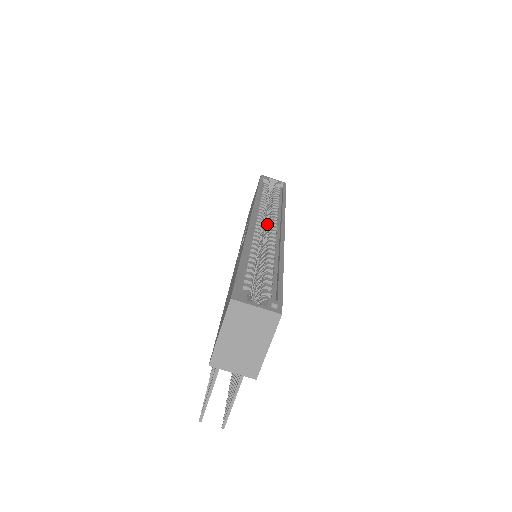
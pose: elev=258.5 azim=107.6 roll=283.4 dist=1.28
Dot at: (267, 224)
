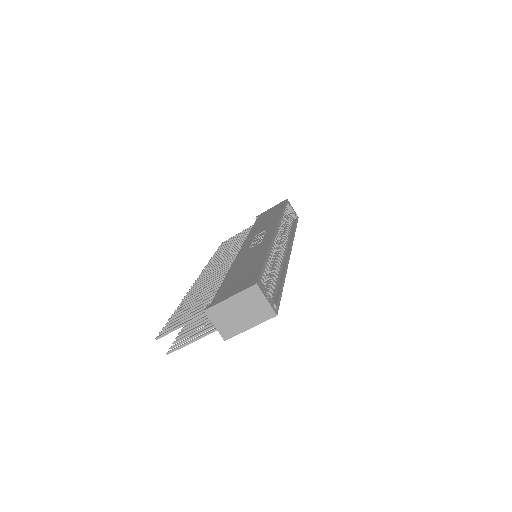
Dot at: (278, 241)
